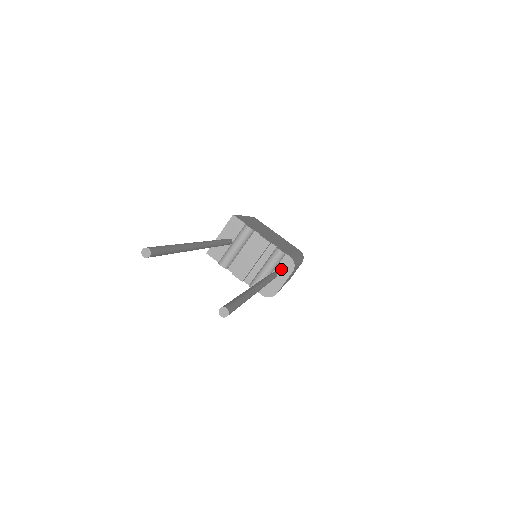
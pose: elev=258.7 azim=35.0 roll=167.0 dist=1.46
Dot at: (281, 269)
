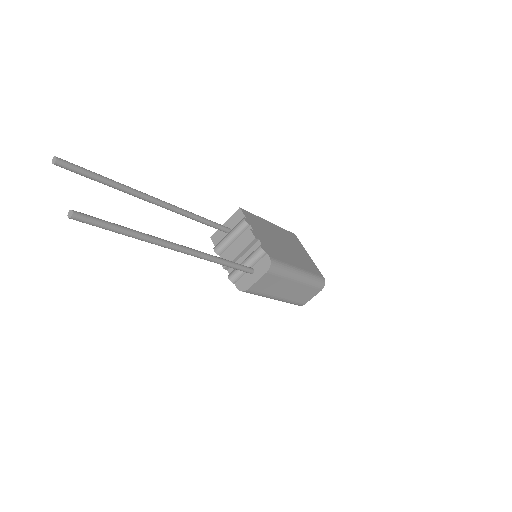
Dot at: (258, 267)
